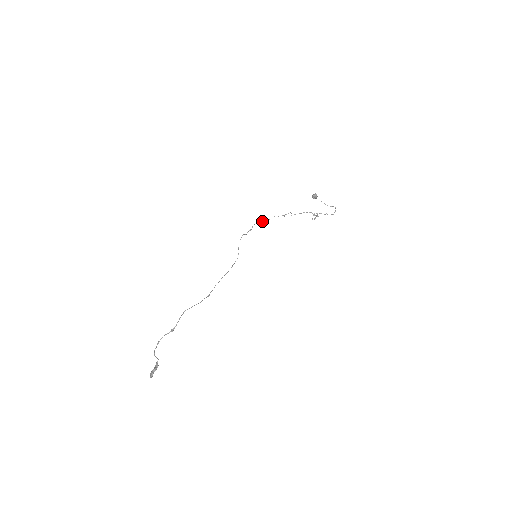
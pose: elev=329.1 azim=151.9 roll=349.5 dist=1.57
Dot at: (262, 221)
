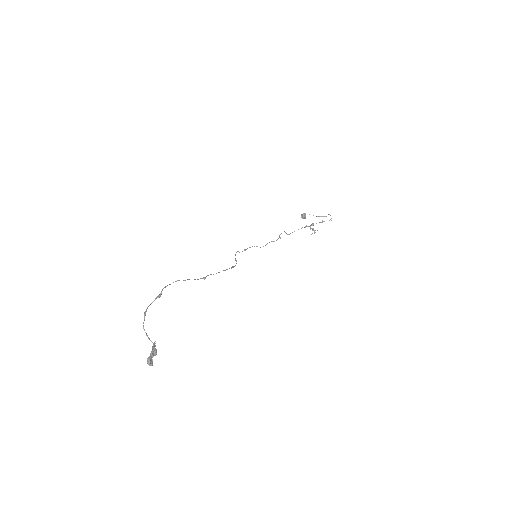
Dot at: (257, 246)
